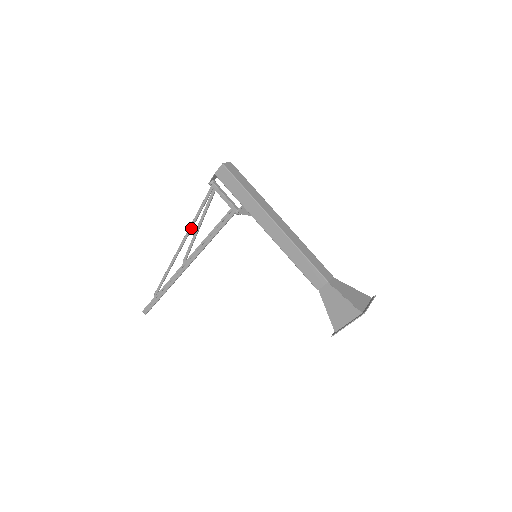
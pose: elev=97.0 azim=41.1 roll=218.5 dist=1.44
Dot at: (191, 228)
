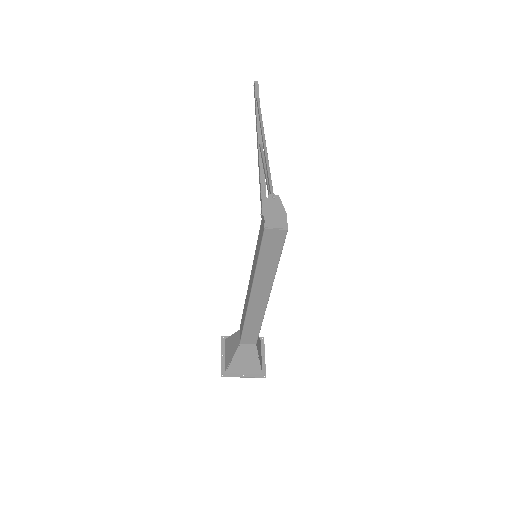
Dot at: (265, 158)
